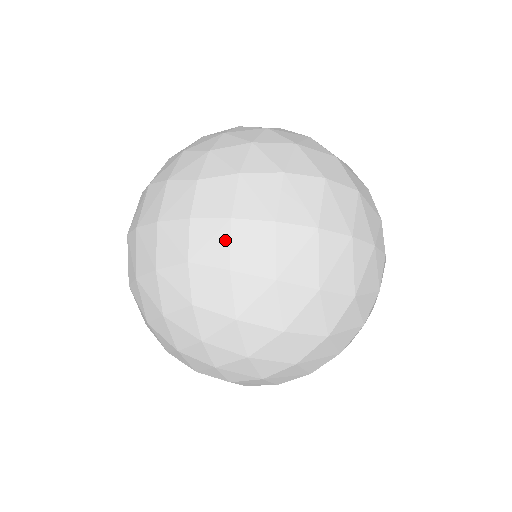
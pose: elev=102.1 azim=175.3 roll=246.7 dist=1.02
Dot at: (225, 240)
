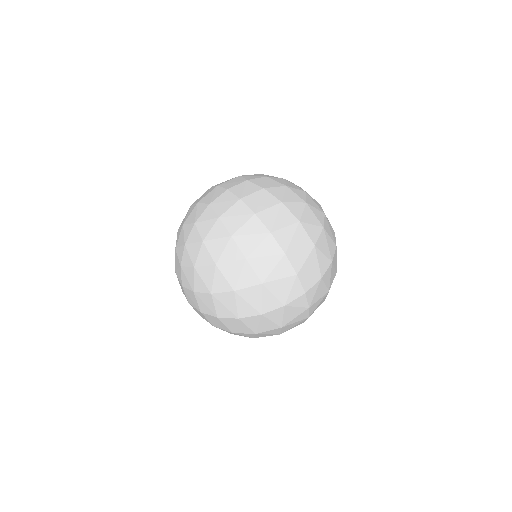
Dot at: (229, 205)
